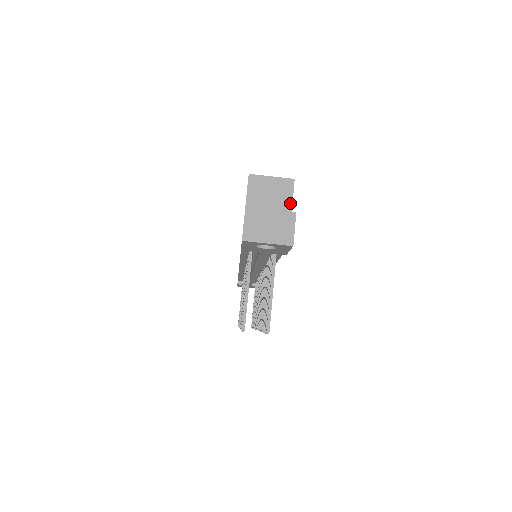
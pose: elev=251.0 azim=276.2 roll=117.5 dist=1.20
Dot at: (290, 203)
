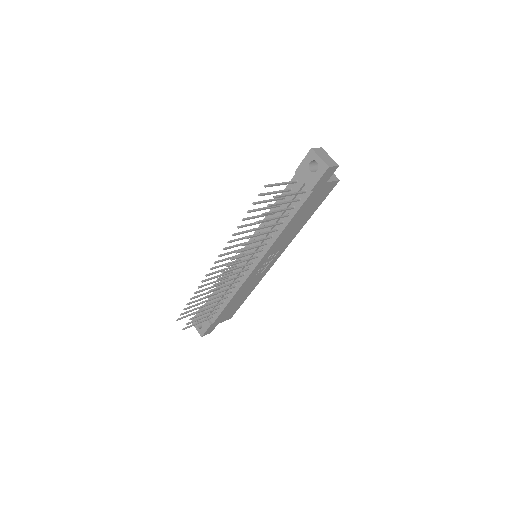
Dot at: (331, 180)
